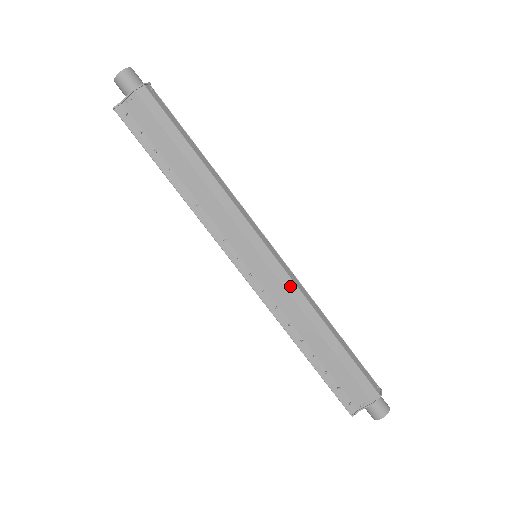
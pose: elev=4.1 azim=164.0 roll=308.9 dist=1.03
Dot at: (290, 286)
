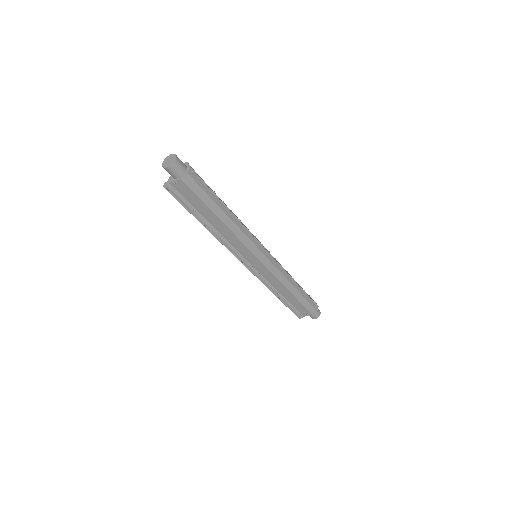
Dot at: (276, 272)
